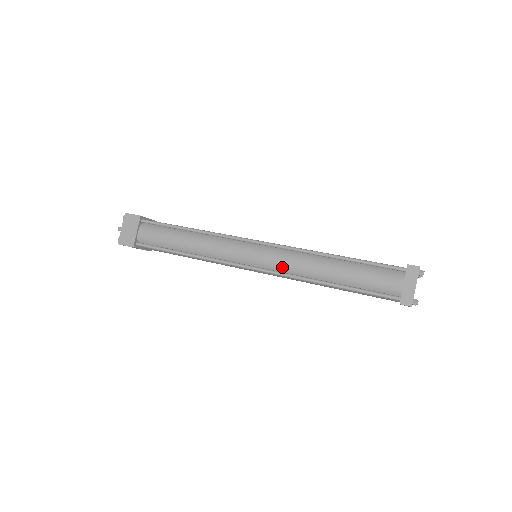
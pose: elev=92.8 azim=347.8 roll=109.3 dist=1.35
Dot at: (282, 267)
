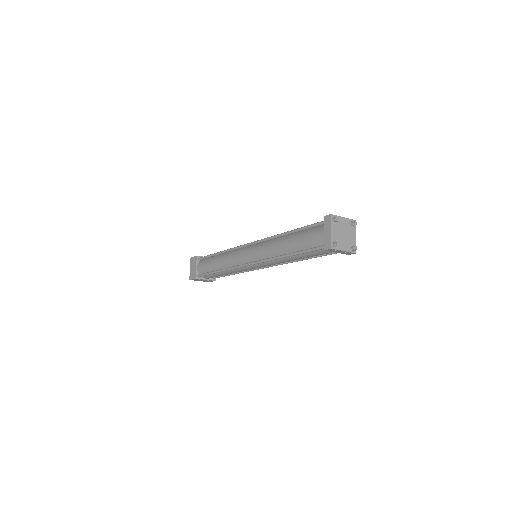
Dot at: (262, 255)
